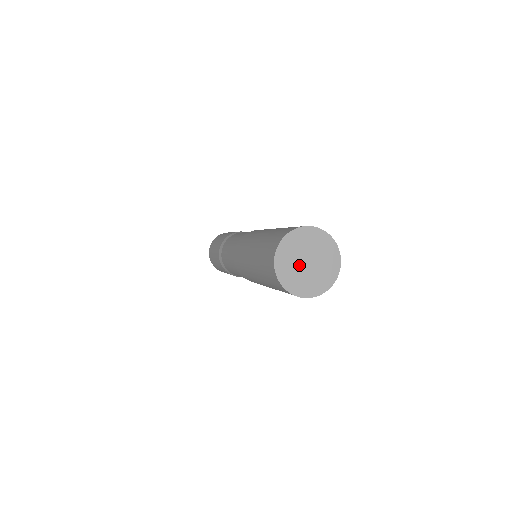
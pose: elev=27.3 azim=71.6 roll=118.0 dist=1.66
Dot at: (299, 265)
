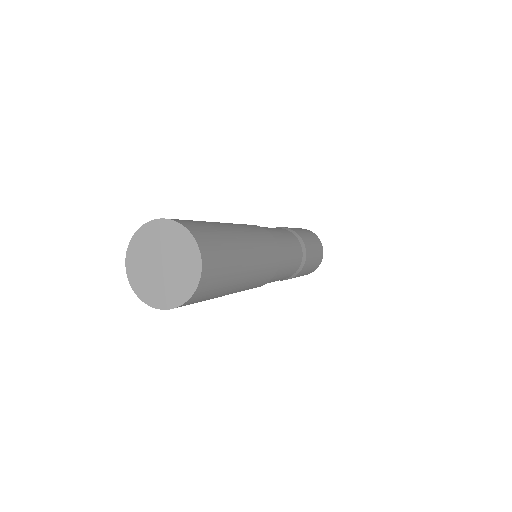
Dot at: (155, 274)
